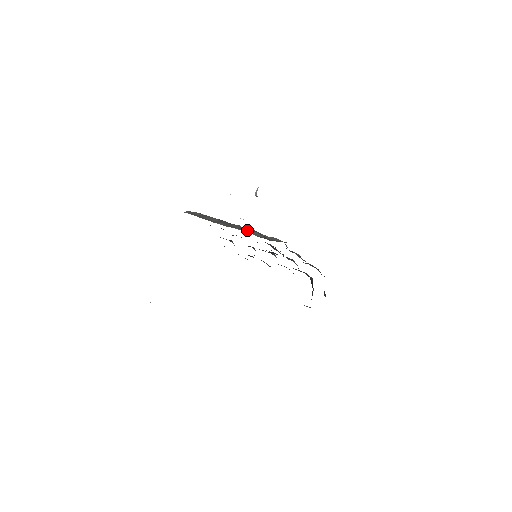
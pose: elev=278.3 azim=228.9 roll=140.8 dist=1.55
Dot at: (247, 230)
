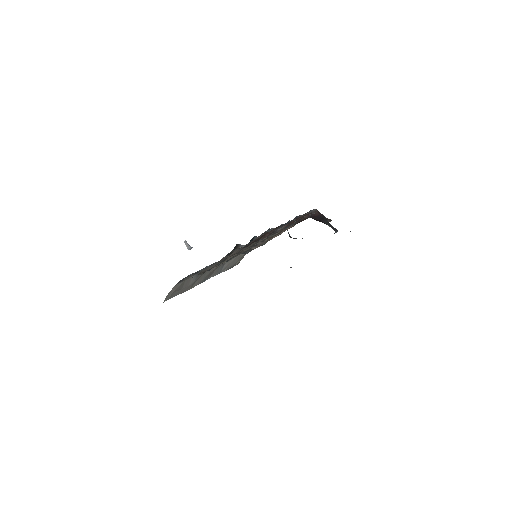
Dot at: (217, 269)
